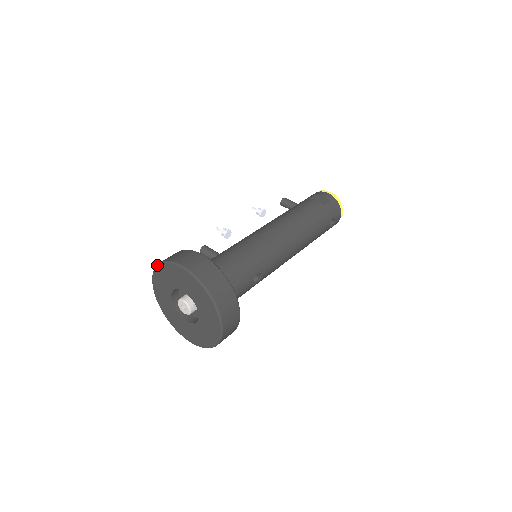
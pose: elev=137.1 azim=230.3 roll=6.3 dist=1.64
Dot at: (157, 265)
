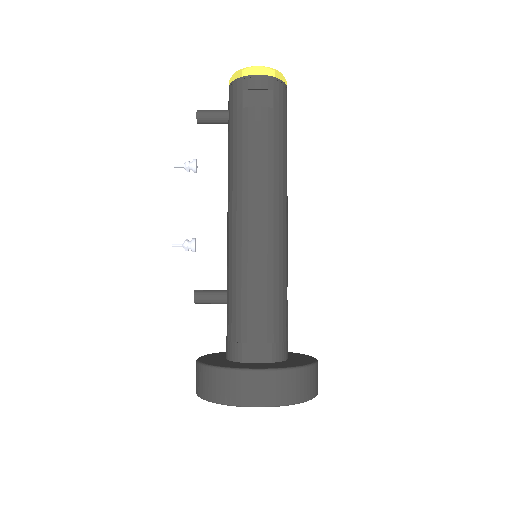
Dot at: occluded
